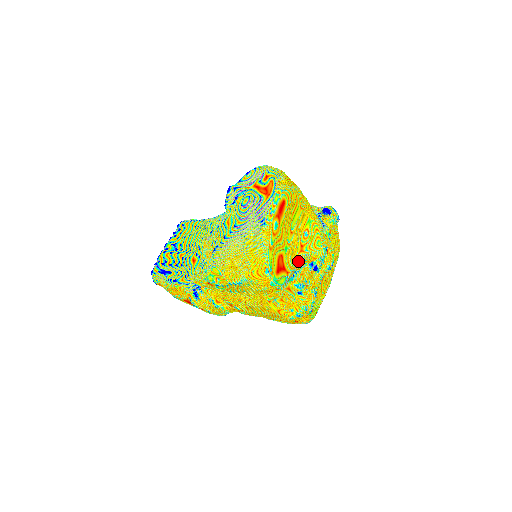
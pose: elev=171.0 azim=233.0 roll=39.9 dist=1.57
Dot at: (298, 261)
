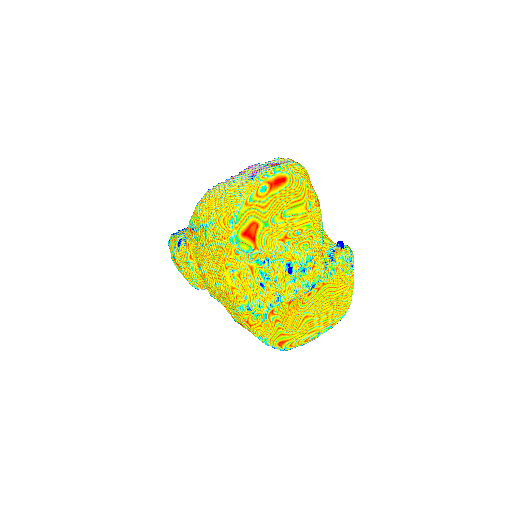
Dot at: (274, 246)
